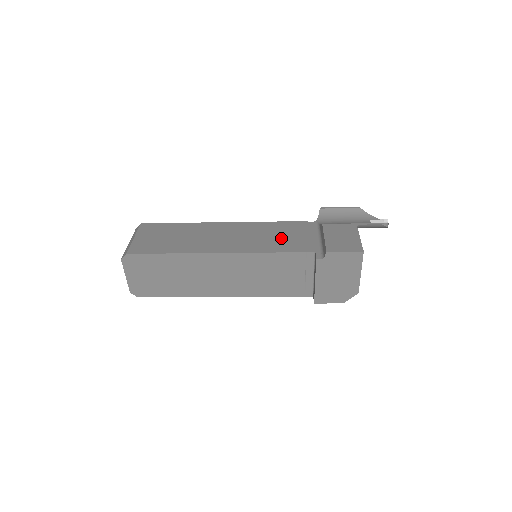
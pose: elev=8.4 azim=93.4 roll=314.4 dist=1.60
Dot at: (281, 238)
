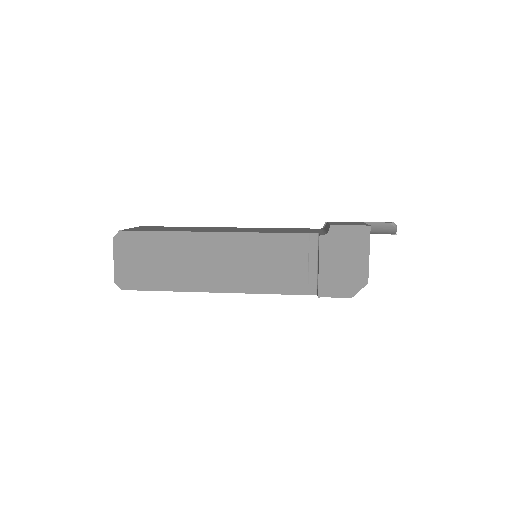
Dot at: (283, 230)
